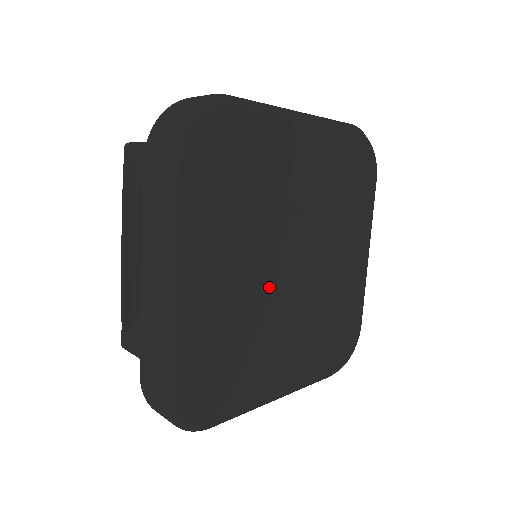
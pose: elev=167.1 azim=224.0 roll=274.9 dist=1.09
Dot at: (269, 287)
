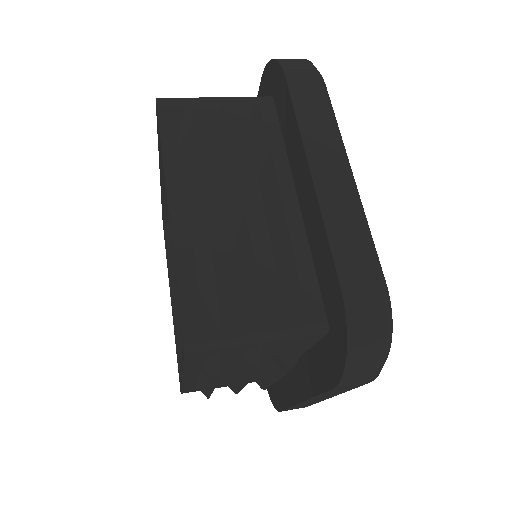
Dot at: occluded
